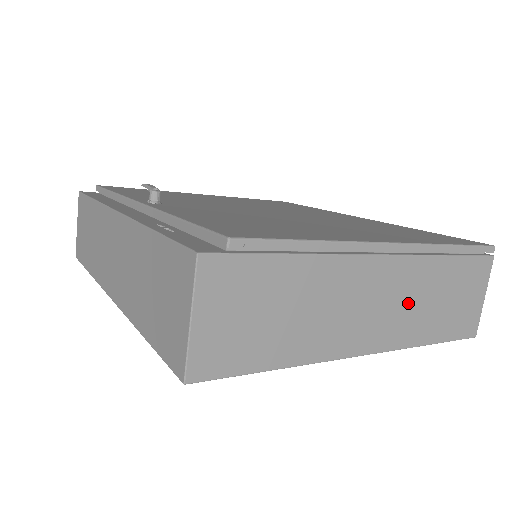
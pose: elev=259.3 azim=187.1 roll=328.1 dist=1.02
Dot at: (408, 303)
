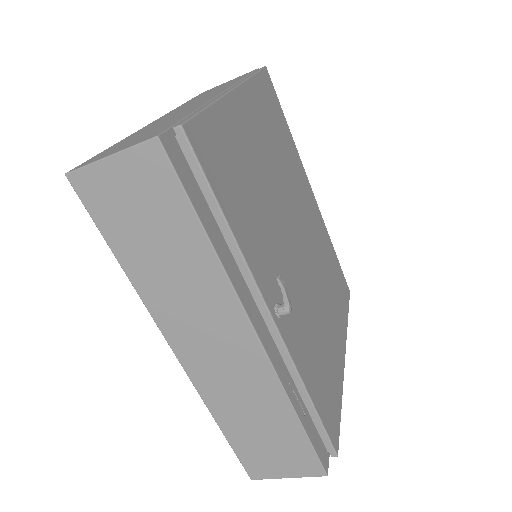
Dot at: occluded
